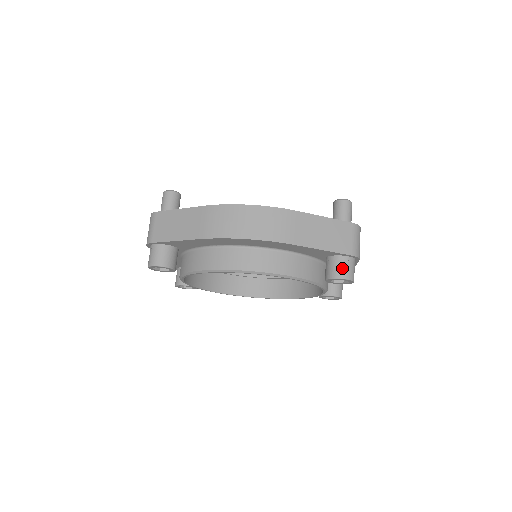
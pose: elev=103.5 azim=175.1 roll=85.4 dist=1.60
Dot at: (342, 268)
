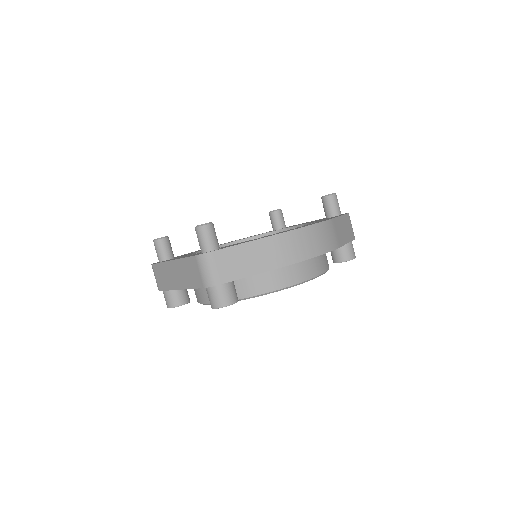
Dot at: (351, 251)
